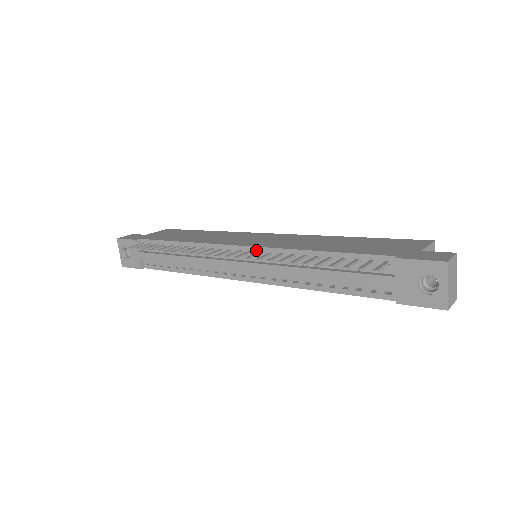
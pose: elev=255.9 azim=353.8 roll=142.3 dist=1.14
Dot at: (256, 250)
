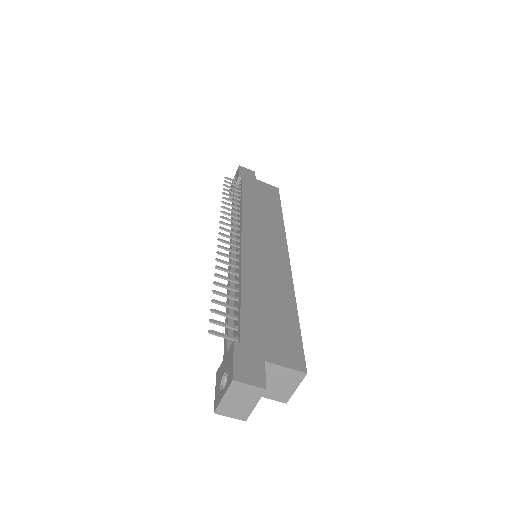
Dot at: (240, 249)
